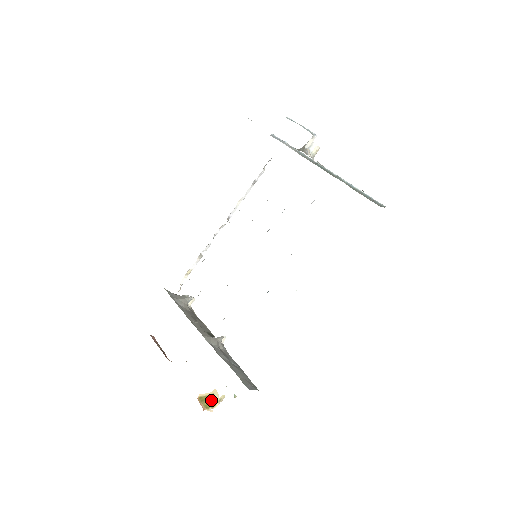
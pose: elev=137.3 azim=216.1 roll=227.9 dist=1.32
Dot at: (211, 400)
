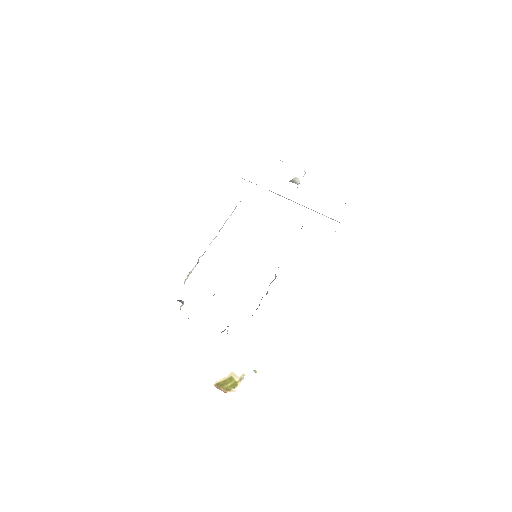
Dot at: (231, 382)
